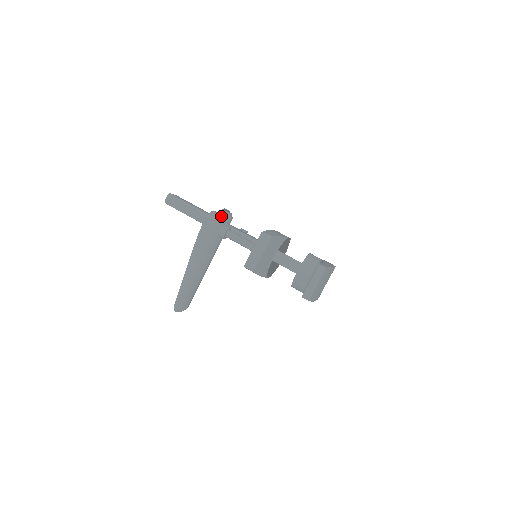
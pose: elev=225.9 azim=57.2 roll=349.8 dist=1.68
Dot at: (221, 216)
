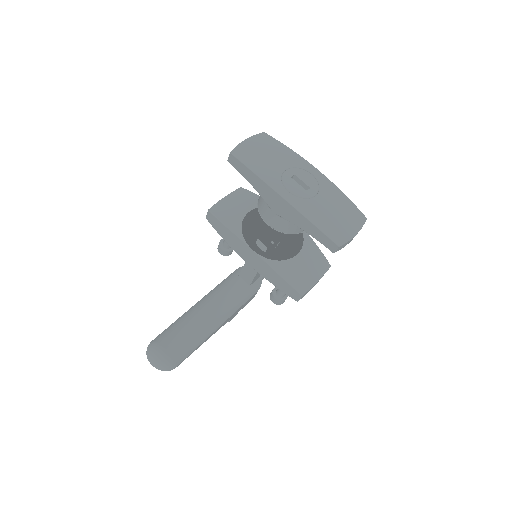
Dot at: occluded
